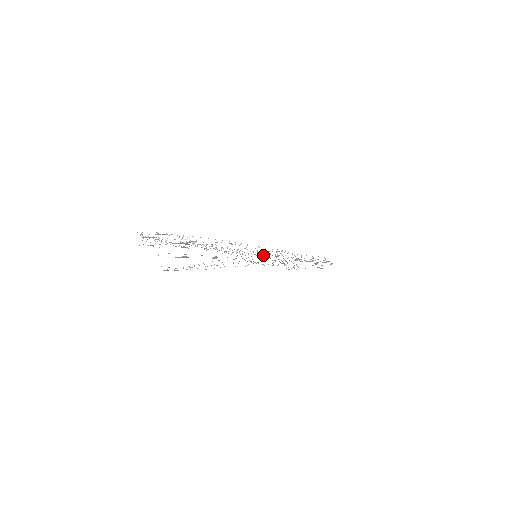
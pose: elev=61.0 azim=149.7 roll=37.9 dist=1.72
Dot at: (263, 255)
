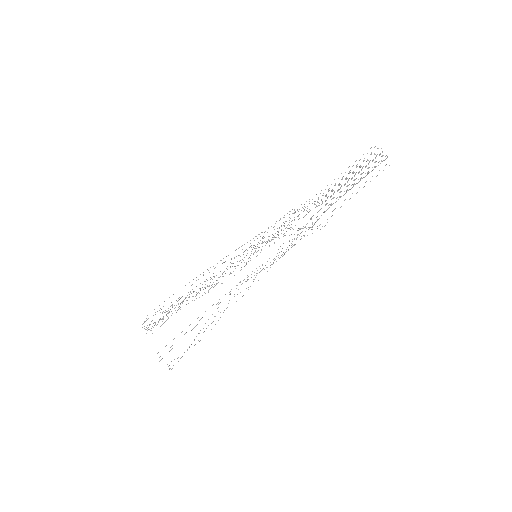
Dot at: occluded
